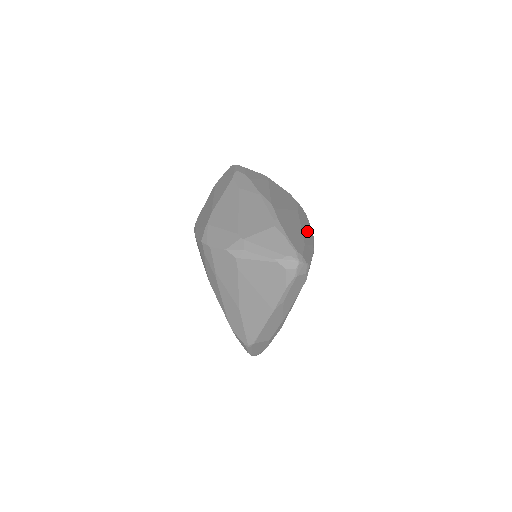
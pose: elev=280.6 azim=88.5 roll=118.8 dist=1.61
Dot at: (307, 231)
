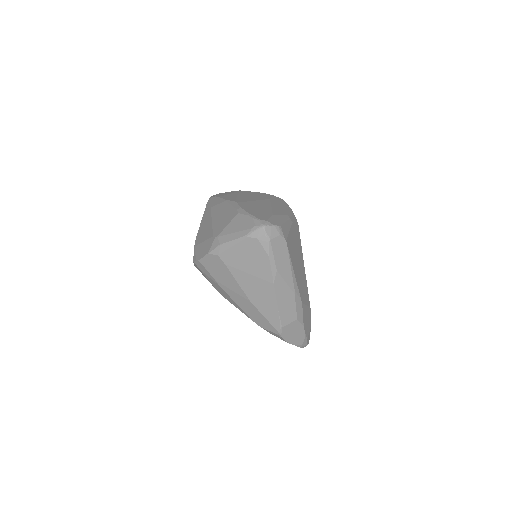
Dot at: (281, 208)
